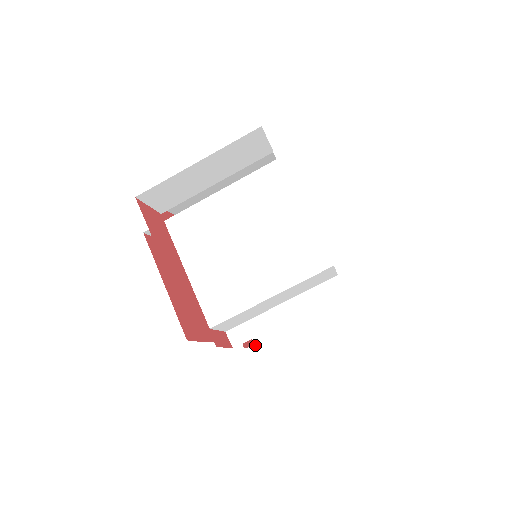
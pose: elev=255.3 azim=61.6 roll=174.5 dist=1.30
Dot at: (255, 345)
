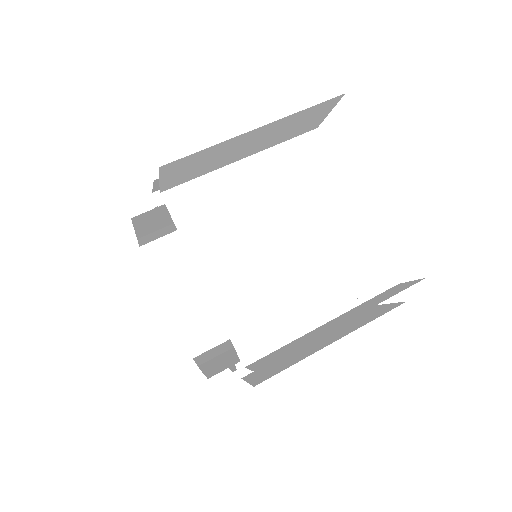
Dot at: occluded
